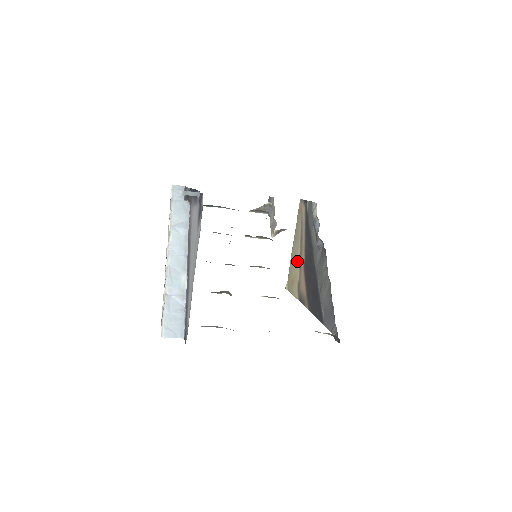
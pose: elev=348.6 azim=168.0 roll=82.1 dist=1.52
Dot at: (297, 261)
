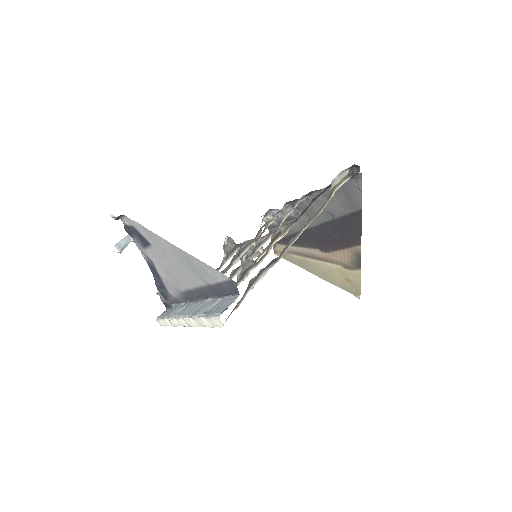
Dot at: (325, 267)
